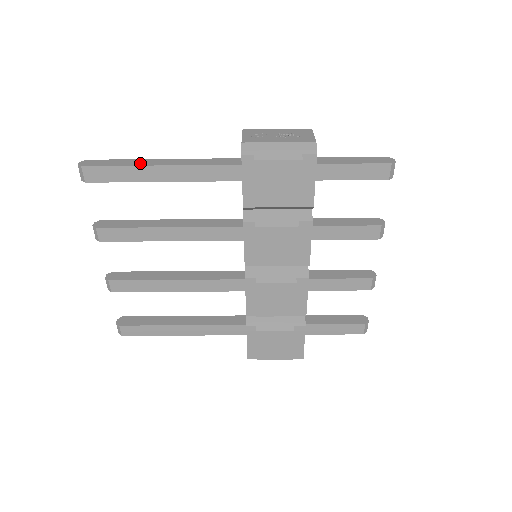
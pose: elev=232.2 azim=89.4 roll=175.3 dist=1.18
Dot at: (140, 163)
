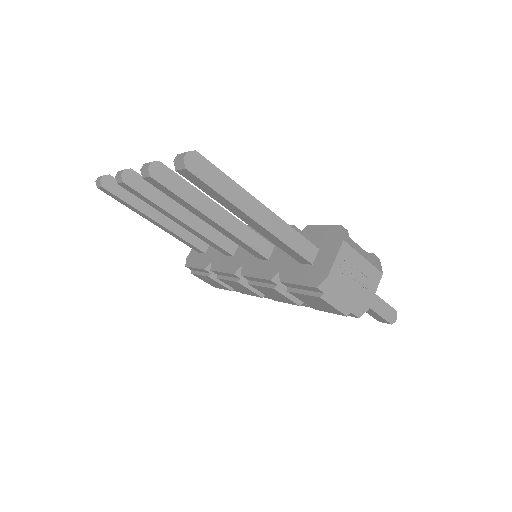
Dot at: (241, 202)
